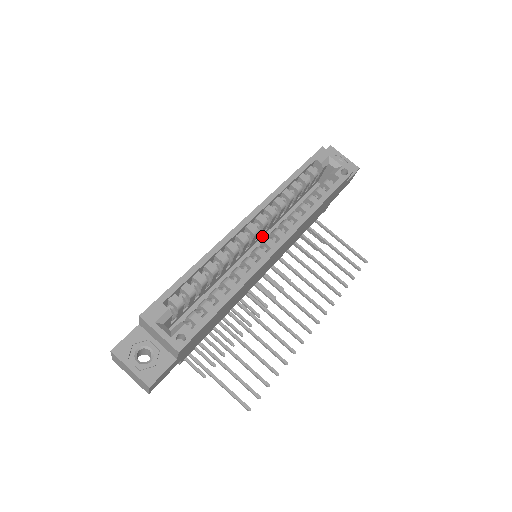
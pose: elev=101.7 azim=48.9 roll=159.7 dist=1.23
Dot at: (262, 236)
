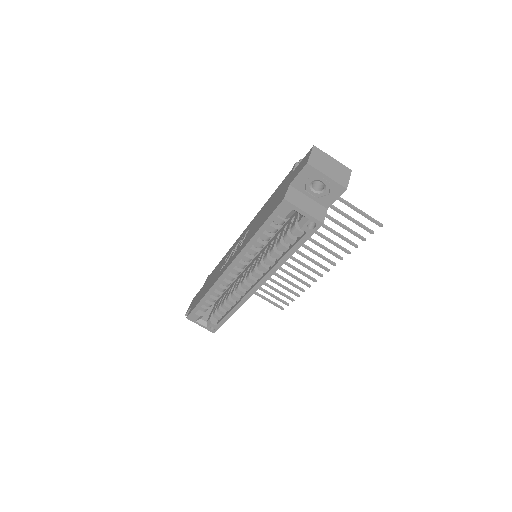
Dot at: occluded
